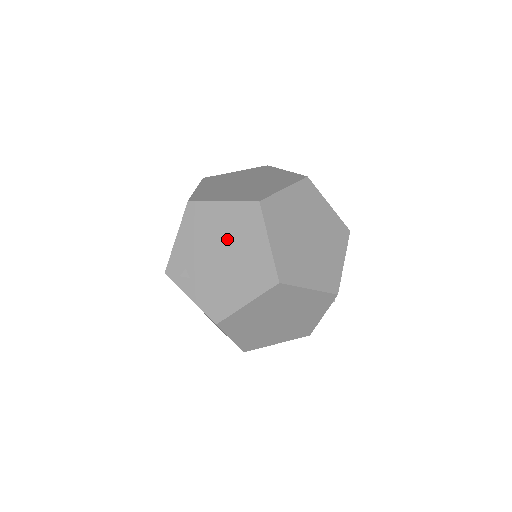
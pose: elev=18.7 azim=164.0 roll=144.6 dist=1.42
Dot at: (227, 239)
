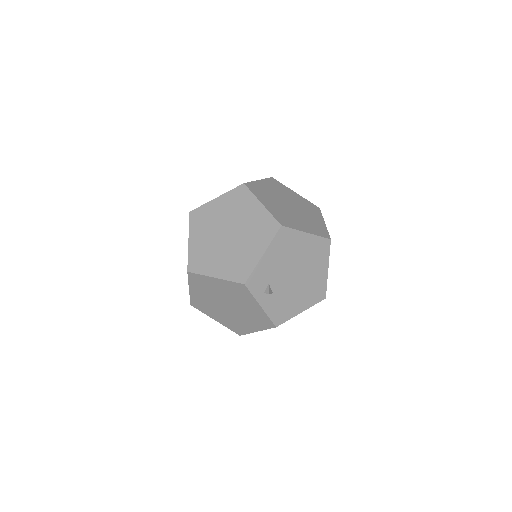
Dot at: occluded
